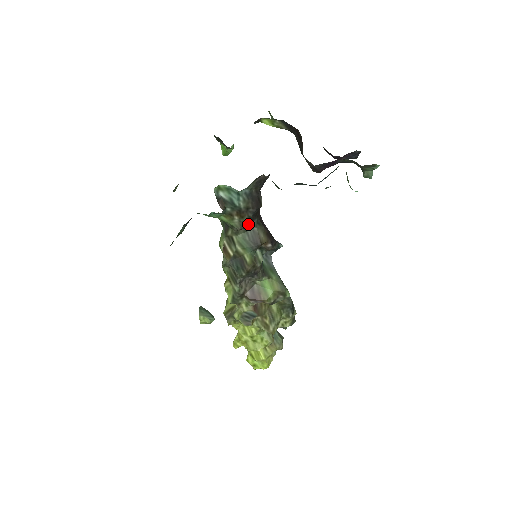
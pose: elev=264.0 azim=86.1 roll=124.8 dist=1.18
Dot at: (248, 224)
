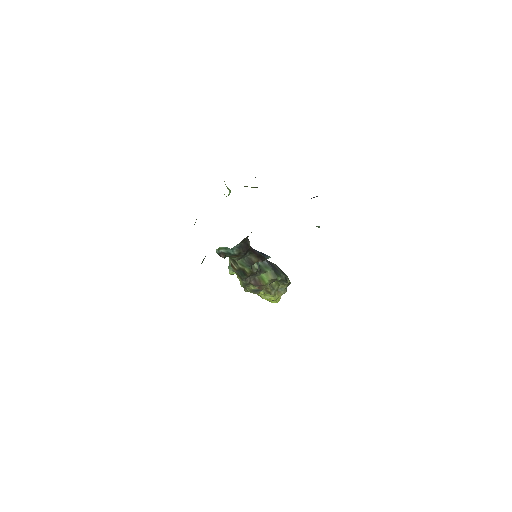
Dot at: occluded
